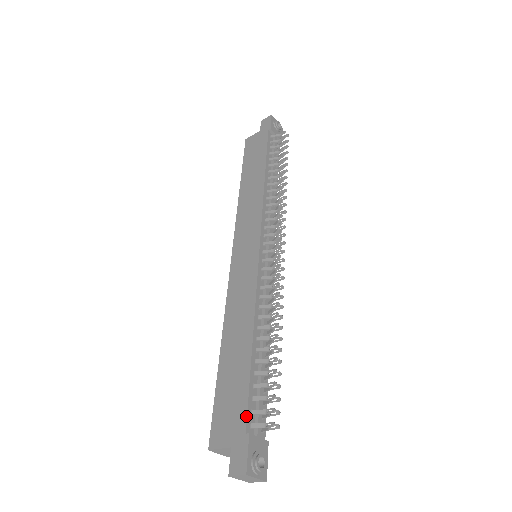
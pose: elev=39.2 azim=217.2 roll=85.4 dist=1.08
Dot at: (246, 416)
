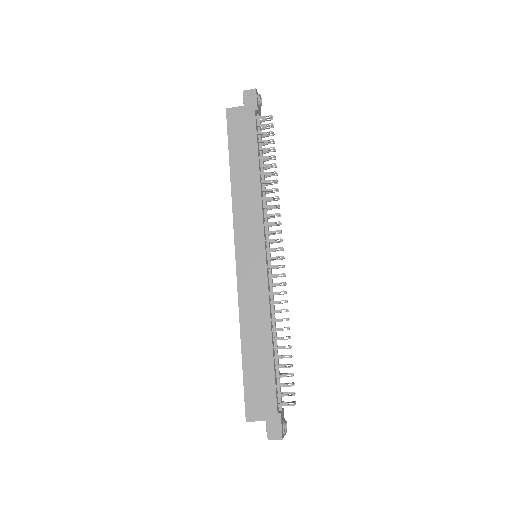
Dot at: (276, 401)
